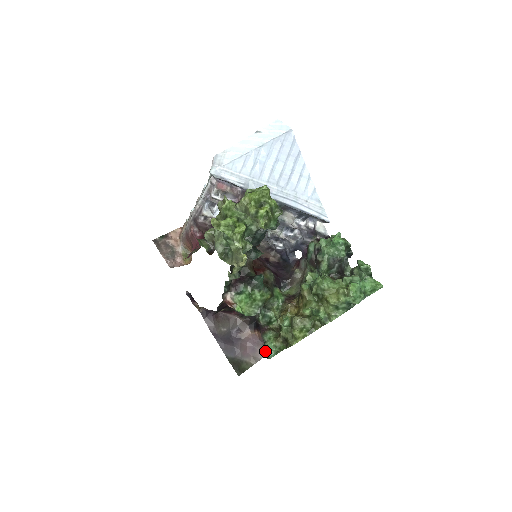
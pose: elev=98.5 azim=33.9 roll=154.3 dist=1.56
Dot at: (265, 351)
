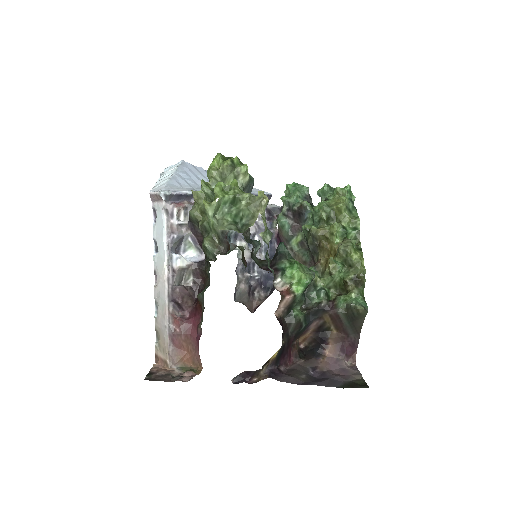
Dot at: (357, 305)
